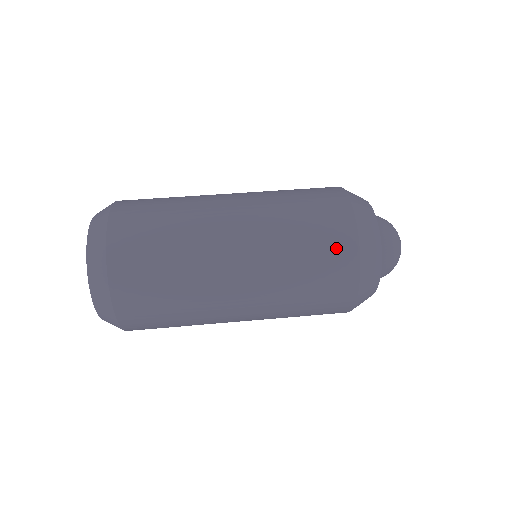
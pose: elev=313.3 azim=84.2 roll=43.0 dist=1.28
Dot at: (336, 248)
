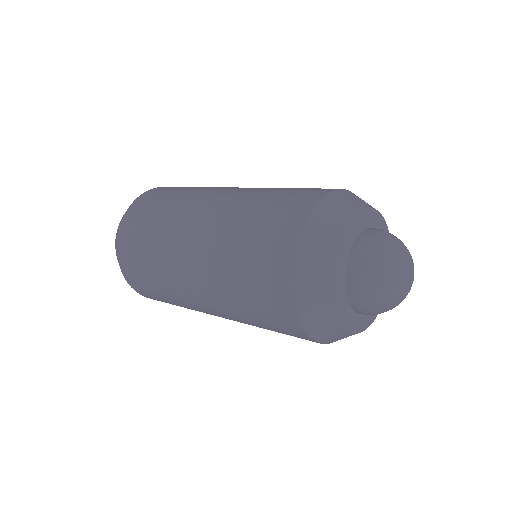
Dot at: (283, 221)
